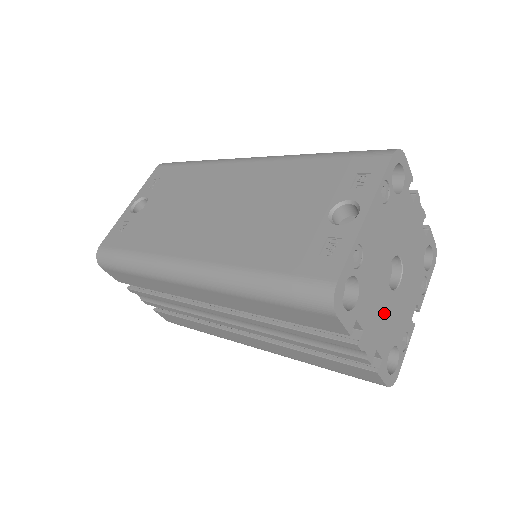
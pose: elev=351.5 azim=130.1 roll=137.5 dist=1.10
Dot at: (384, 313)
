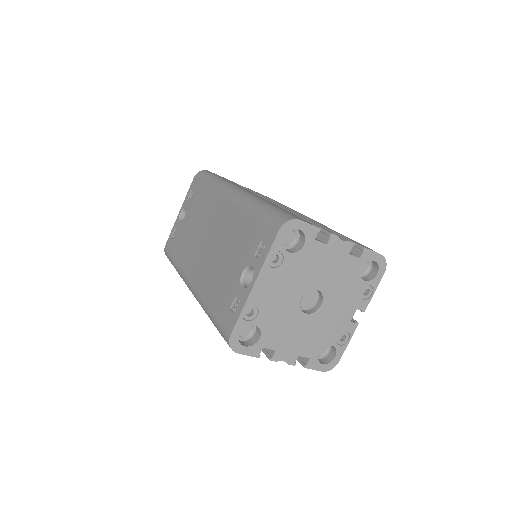
Dot at: (303, 332)
